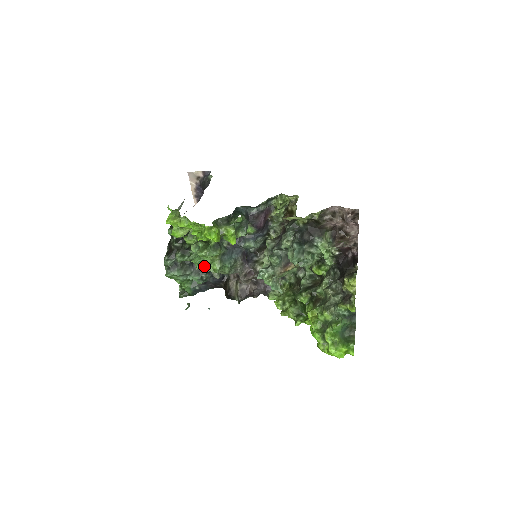
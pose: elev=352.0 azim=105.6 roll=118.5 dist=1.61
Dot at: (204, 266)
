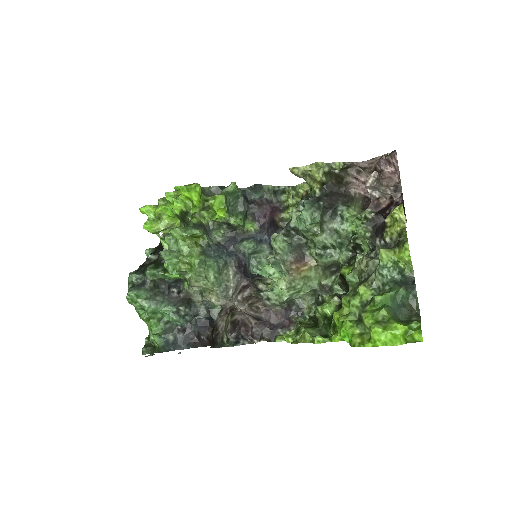
Dot at: (178, 259)
